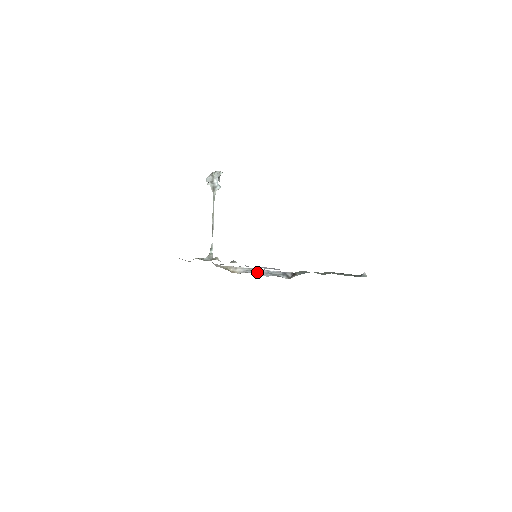
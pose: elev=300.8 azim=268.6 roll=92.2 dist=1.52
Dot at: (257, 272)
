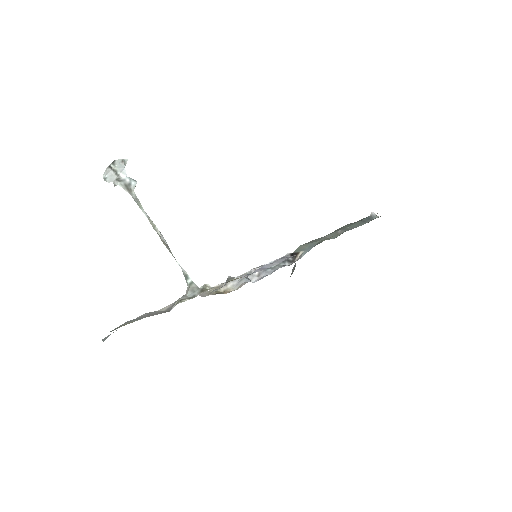
Dot at: (253, 275)
